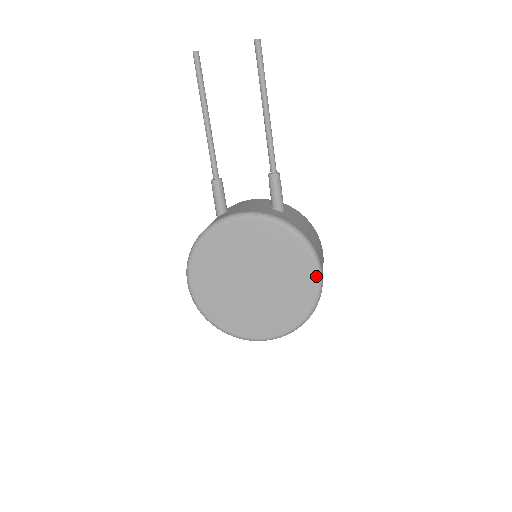
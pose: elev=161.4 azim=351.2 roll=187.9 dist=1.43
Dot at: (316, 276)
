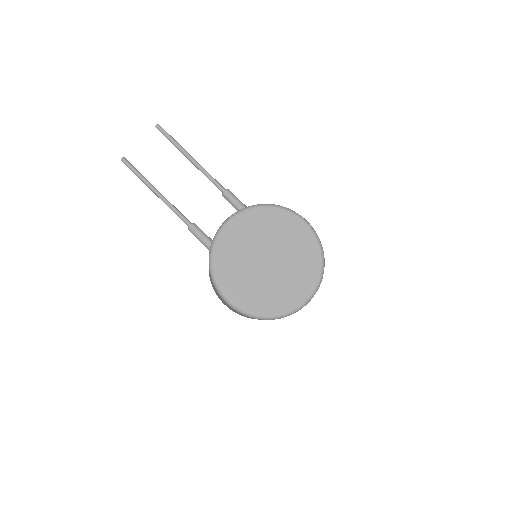
Dot at: (304, 223)
